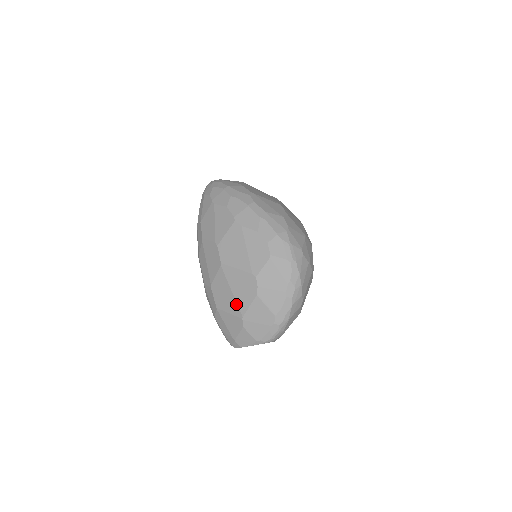
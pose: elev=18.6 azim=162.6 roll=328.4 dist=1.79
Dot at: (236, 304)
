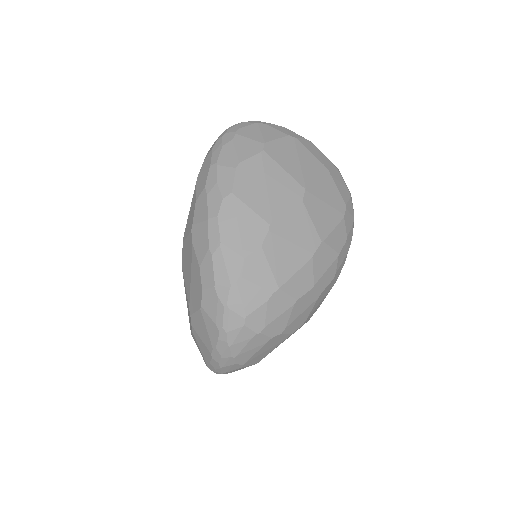
Dot at: occluded
